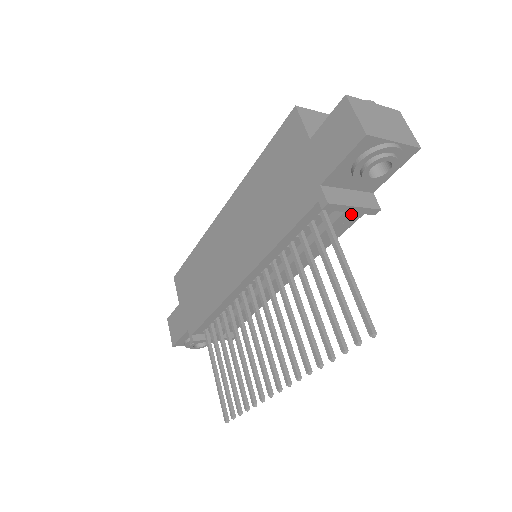
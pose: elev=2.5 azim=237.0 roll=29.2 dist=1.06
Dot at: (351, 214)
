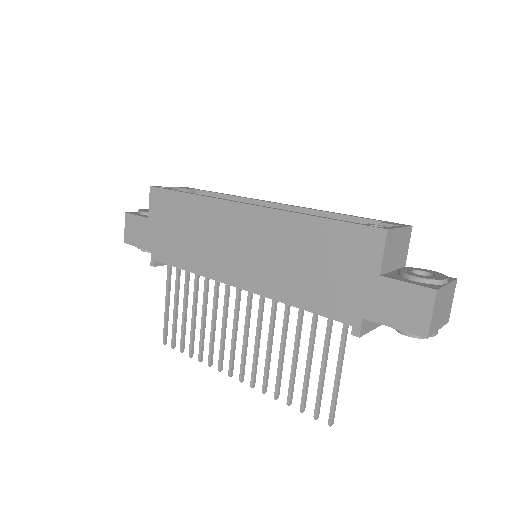
Dot at: occluded
